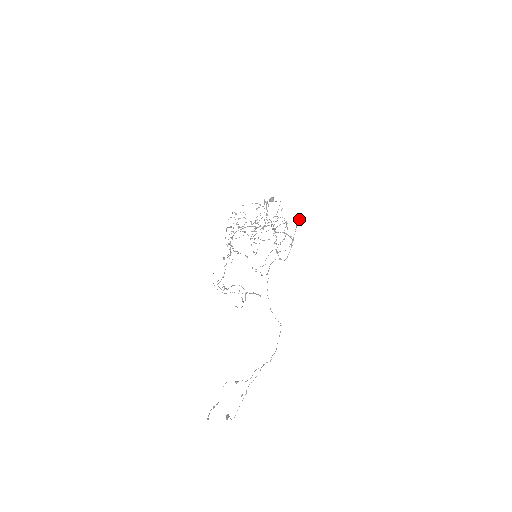
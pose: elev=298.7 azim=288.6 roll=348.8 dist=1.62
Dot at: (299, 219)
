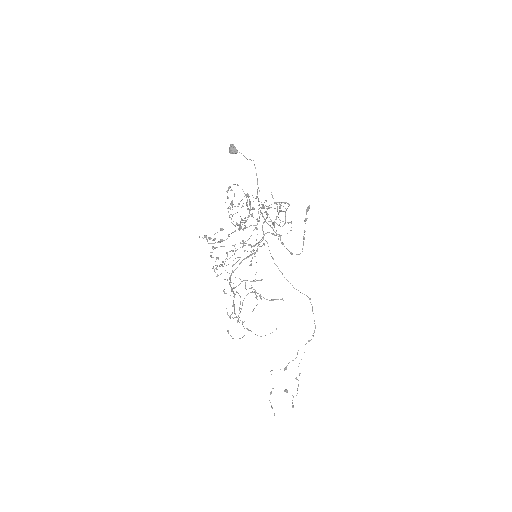
Dot at: (306, 210)
